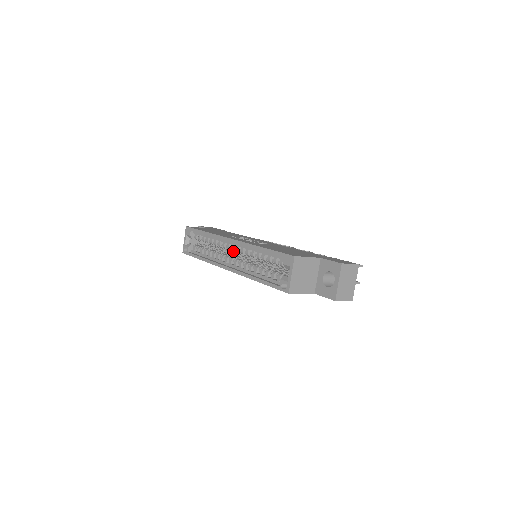
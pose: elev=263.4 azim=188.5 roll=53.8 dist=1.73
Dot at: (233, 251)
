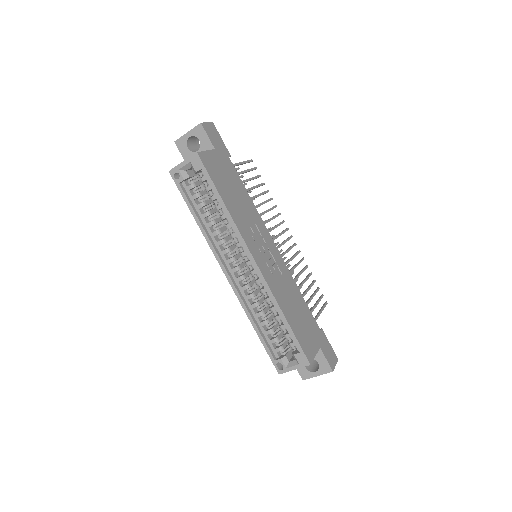
Dot at: (243, 257)
